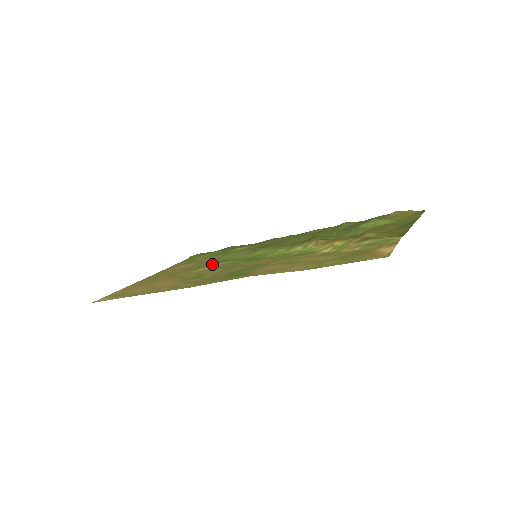
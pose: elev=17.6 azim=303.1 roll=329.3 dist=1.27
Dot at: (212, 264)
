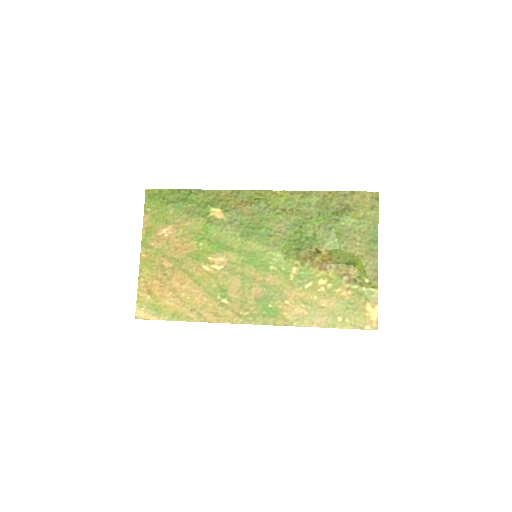
Dot at: (213, 255)
